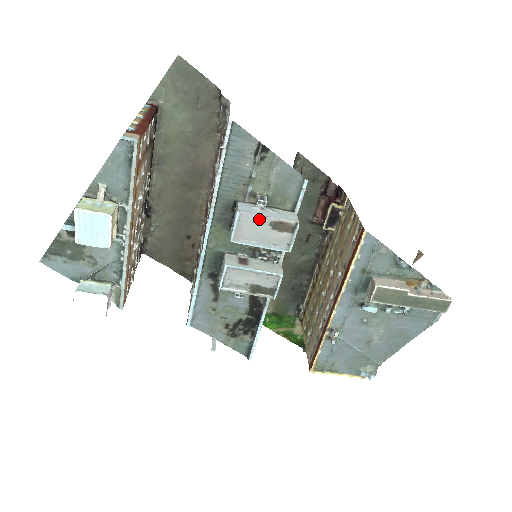
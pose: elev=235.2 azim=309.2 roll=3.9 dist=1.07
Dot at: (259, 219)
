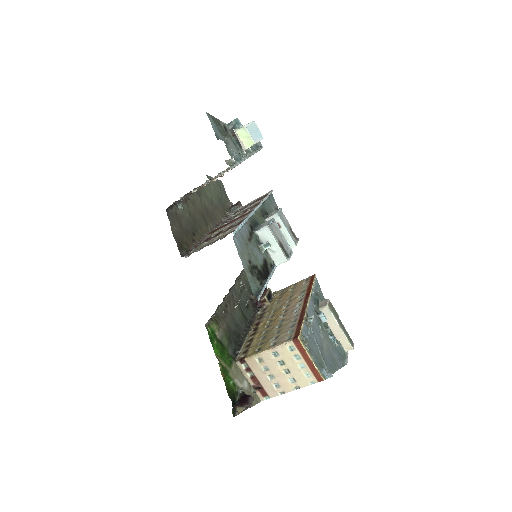
Dot at: (286, 220)
